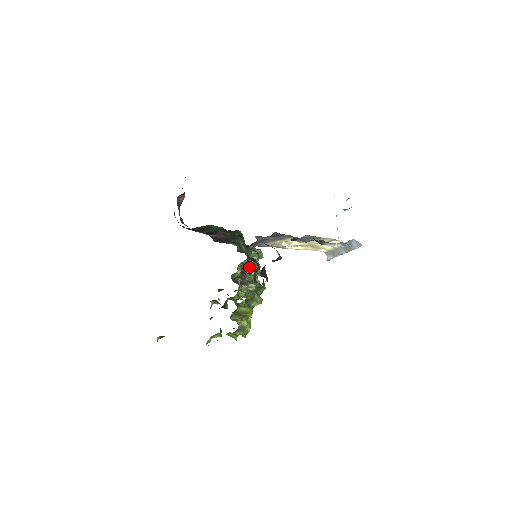
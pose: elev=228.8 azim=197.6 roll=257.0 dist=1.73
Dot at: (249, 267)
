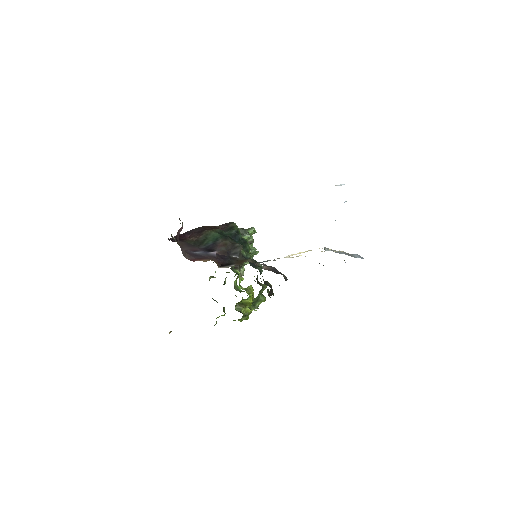
Dot at: occluded
